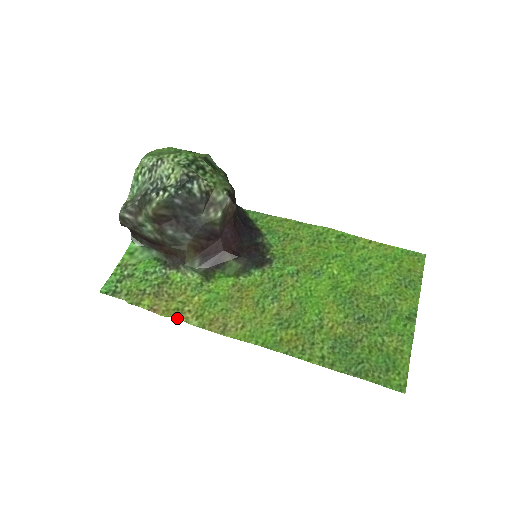
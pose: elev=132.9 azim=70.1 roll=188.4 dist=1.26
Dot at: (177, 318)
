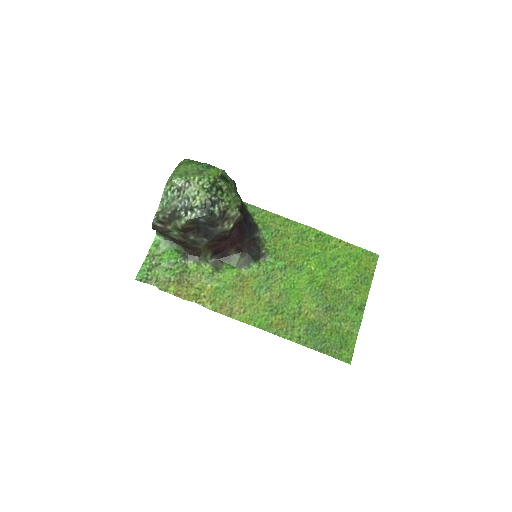
Dot at: occluded
